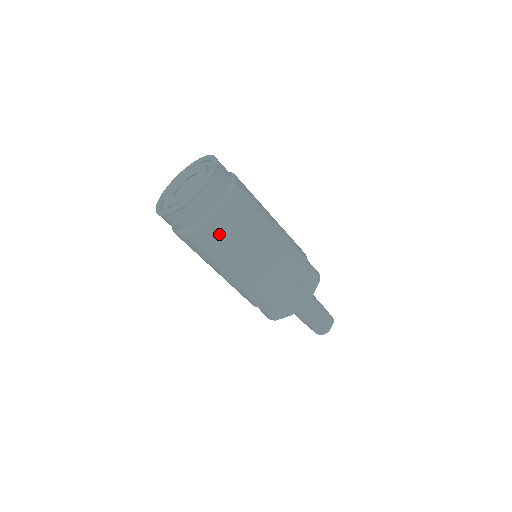
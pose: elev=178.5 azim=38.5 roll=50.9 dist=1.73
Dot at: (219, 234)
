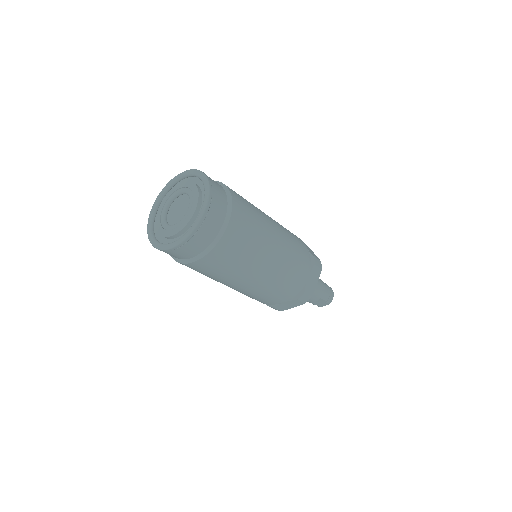
Dot at: occluded
